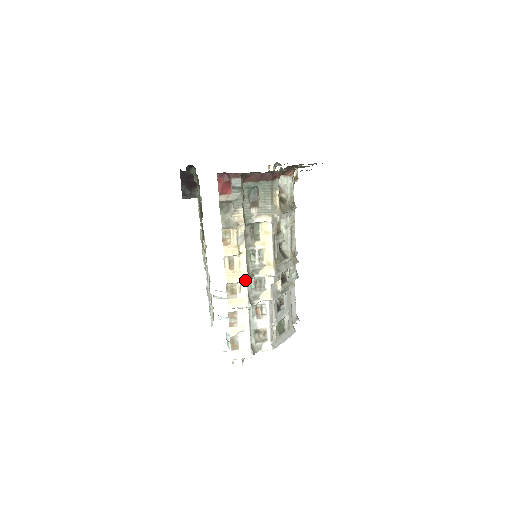
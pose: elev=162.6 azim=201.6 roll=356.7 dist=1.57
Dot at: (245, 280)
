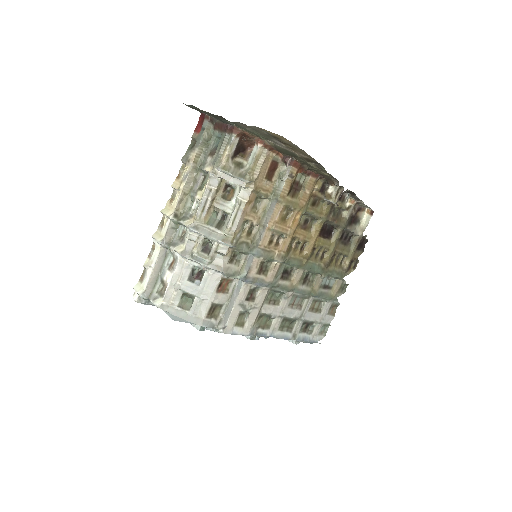
Dot at: (169, 215)
